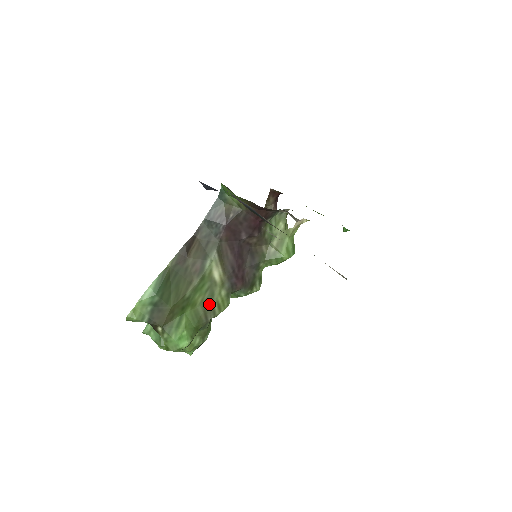
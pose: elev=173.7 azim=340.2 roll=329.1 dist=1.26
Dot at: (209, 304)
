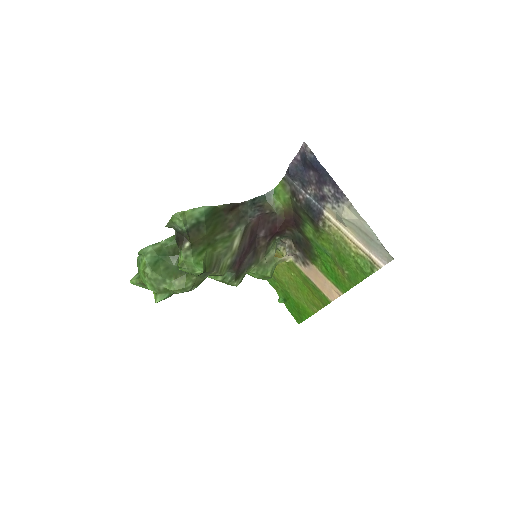
Dot at: (220, 259)
